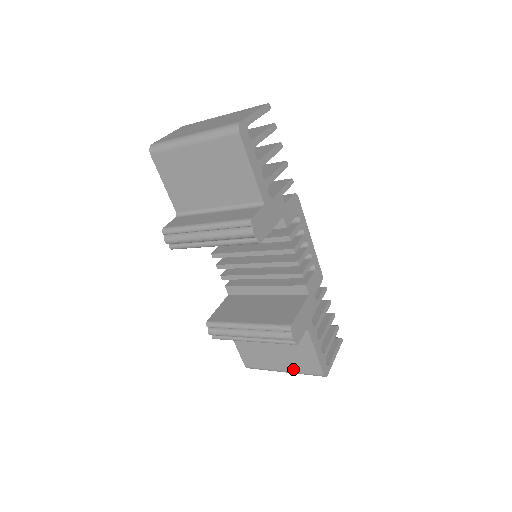
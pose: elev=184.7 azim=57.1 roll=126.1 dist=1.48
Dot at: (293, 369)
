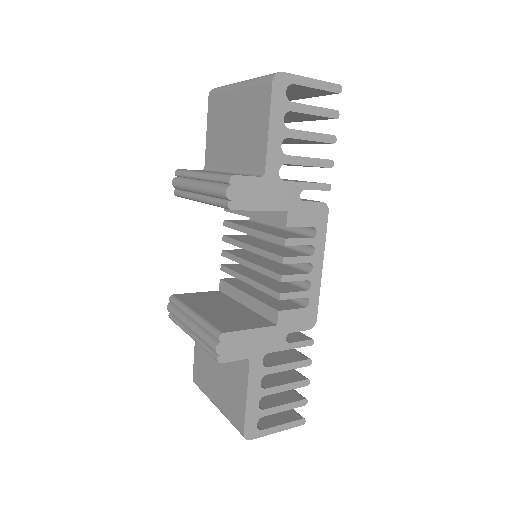
Dot at: (223, 408)
